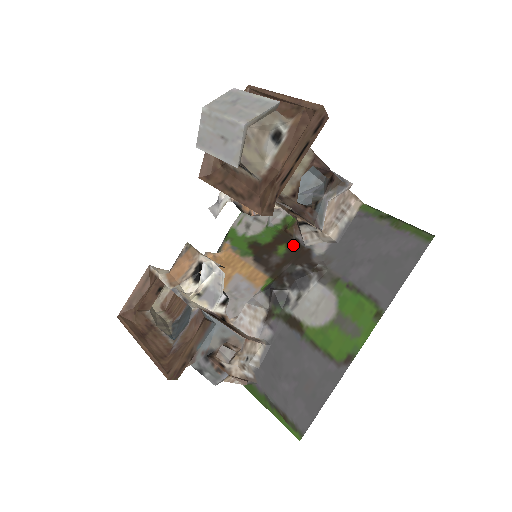
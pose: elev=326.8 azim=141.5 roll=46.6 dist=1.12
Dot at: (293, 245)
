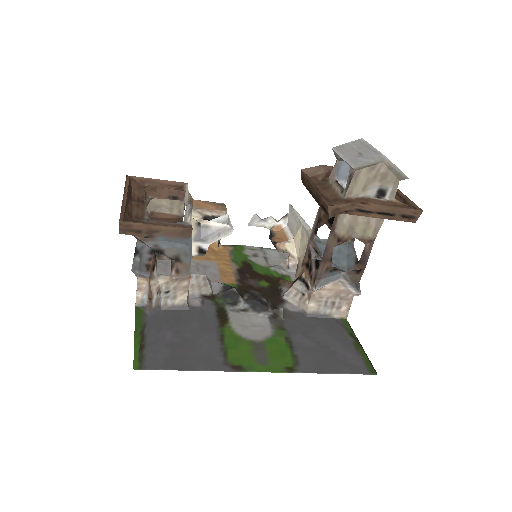
Dot at: (275, 289)
